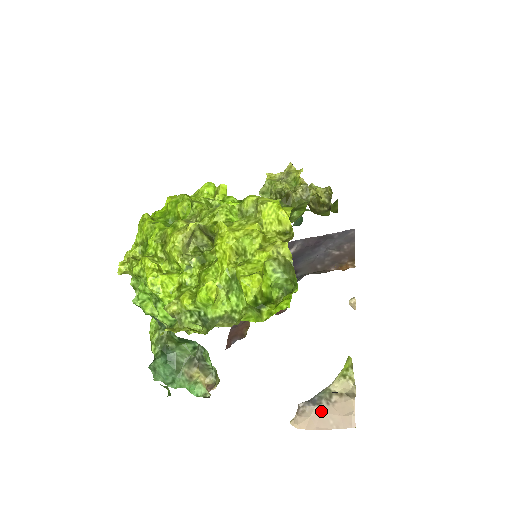
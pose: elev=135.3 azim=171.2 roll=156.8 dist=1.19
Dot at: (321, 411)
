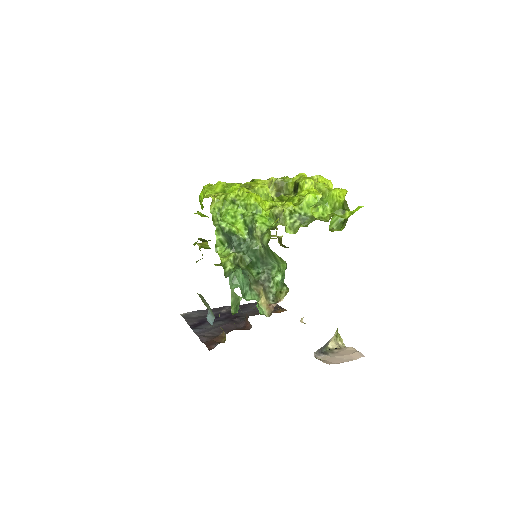
Dot at: (332, 356)
